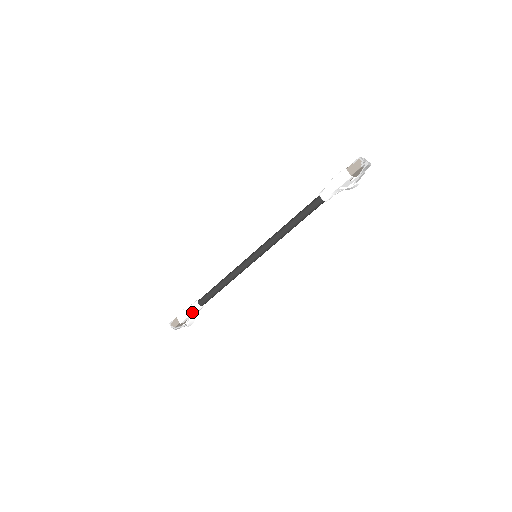
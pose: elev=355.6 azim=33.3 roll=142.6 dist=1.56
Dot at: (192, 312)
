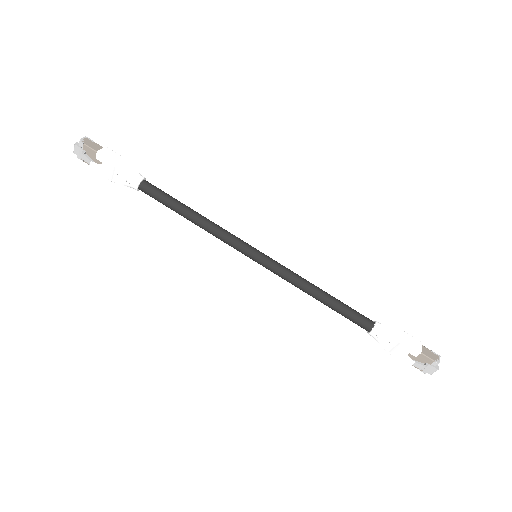
Dot at: (126, 170)
